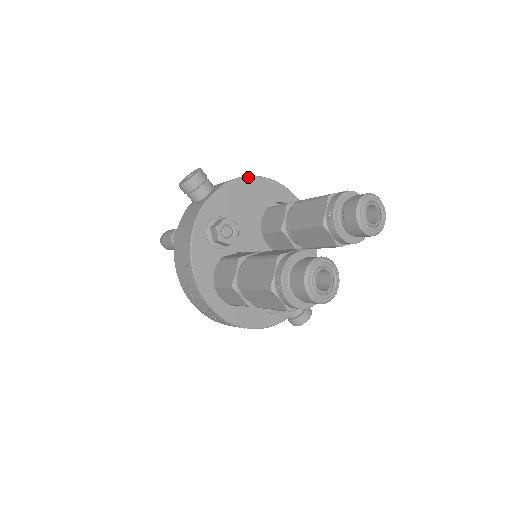
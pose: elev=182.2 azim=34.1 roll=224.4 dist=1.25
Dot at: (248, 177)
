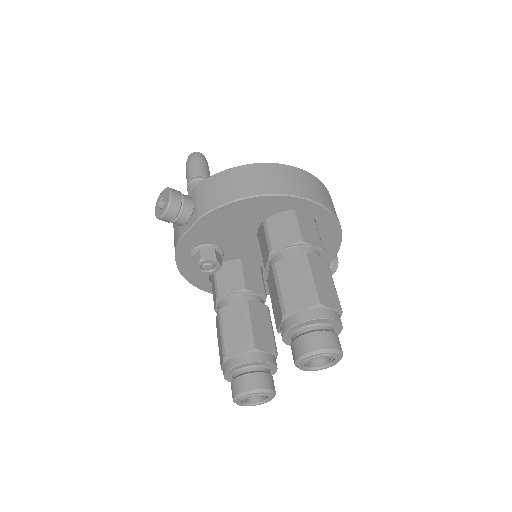
Dot at: (230, 204)
